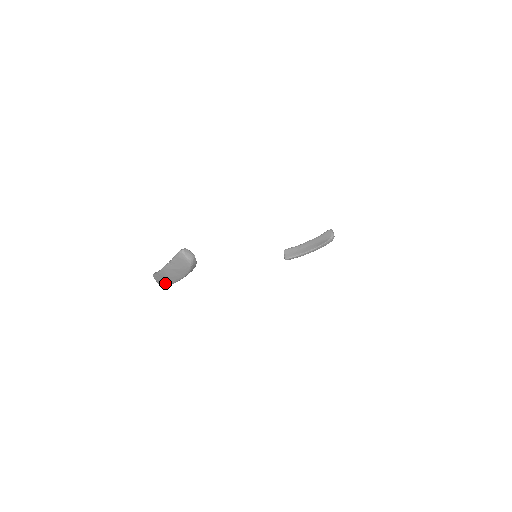
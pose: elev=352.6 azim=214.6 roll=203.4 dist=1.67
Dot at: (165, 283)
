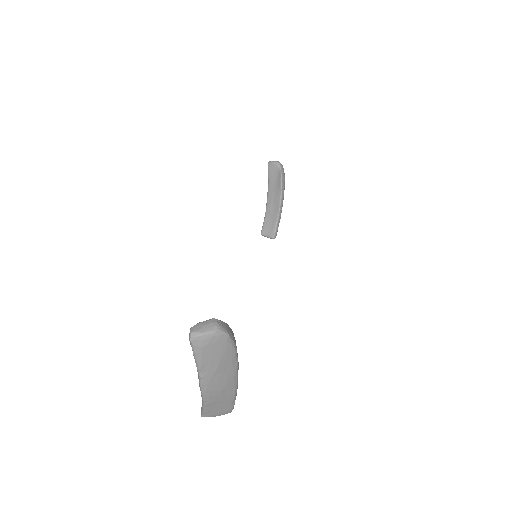
Dot at: (228, 403)
